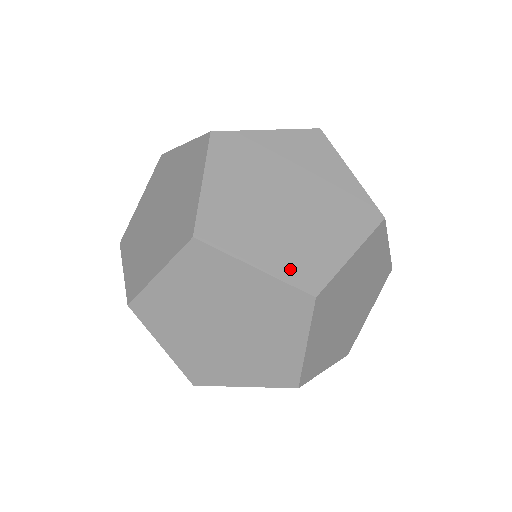
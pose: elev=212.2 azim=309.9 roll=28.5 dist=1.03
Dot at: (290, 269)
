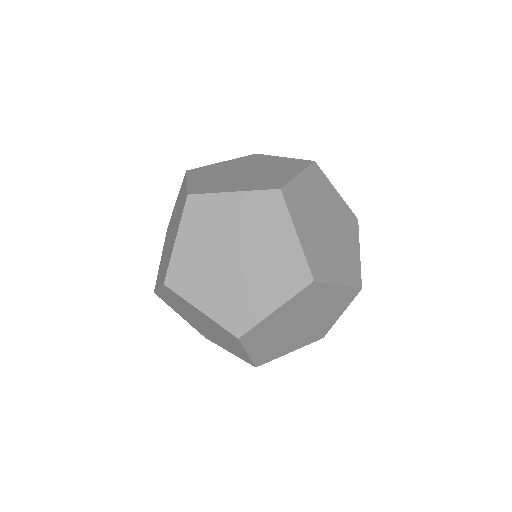
Dot at: (311, 255)
